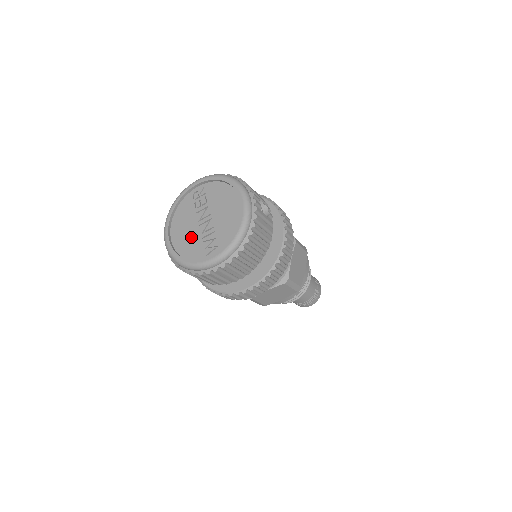
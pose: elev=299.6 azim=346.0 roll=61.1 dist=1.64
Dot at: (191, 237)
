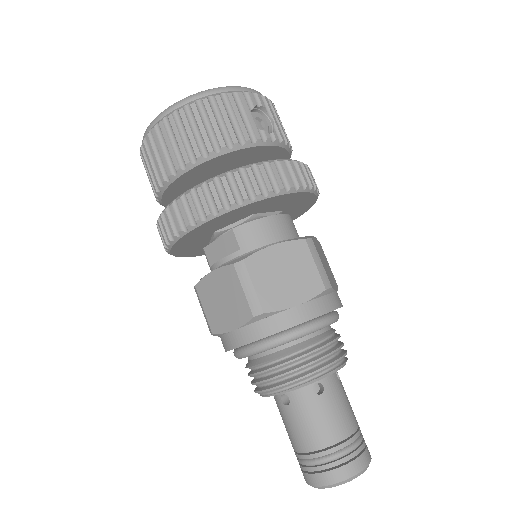
Dot at: occluded
